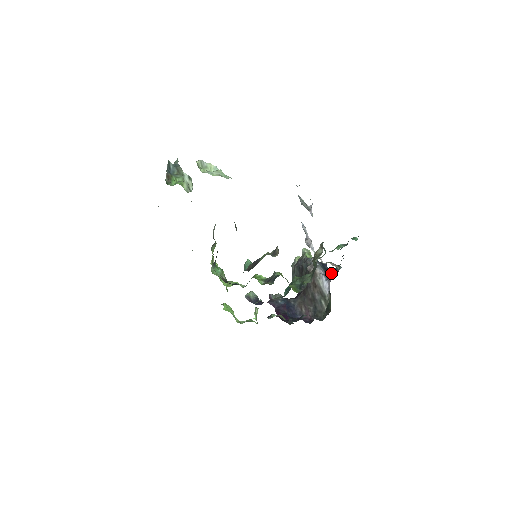
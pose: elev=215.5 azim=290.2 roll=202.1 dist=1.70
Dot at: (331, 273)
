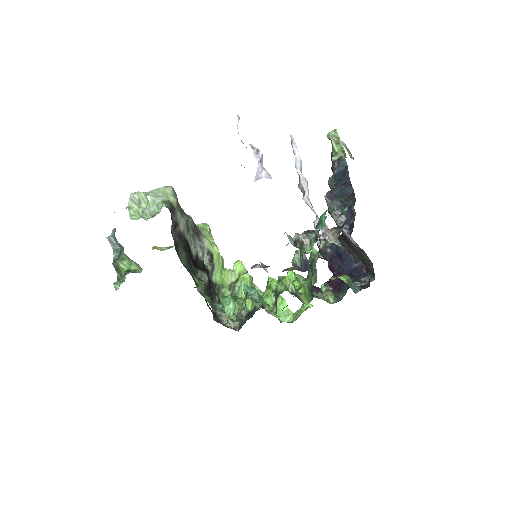
Dot at: (352, 214)
